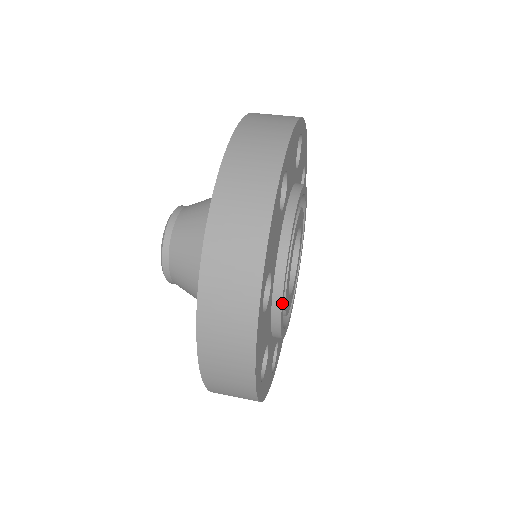
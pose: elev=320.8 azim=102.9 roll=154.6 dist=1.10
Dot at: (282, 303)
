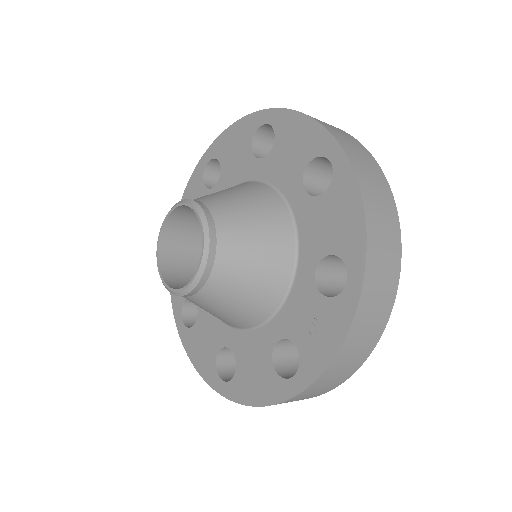
Dot at: occluded
